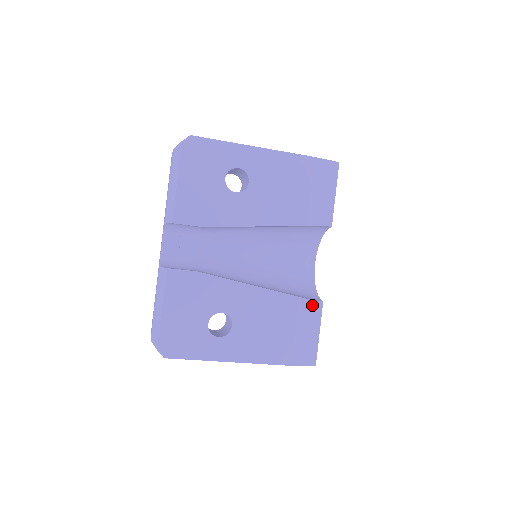
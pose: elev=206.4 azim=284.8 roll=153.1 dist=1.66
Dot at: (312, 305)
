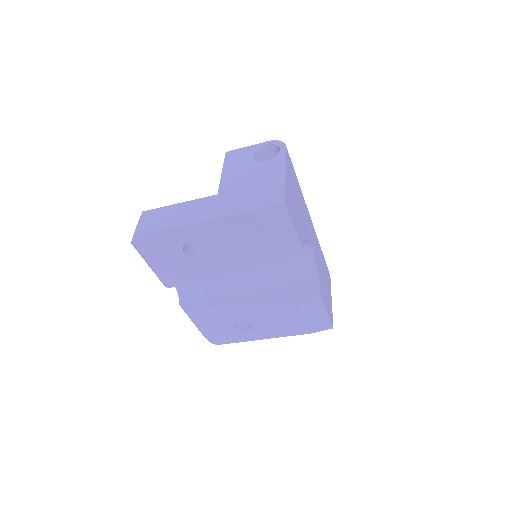
Dot at: (311, 301)
